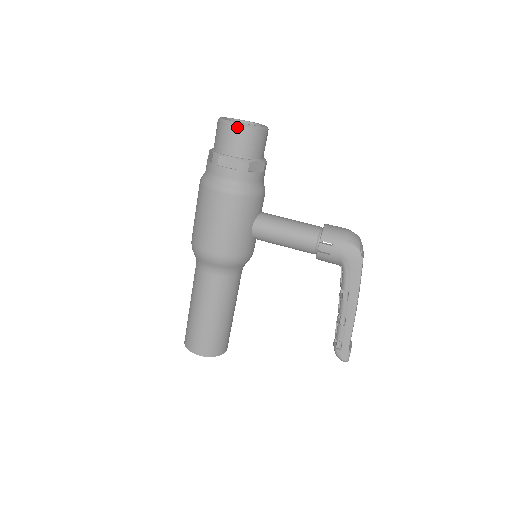
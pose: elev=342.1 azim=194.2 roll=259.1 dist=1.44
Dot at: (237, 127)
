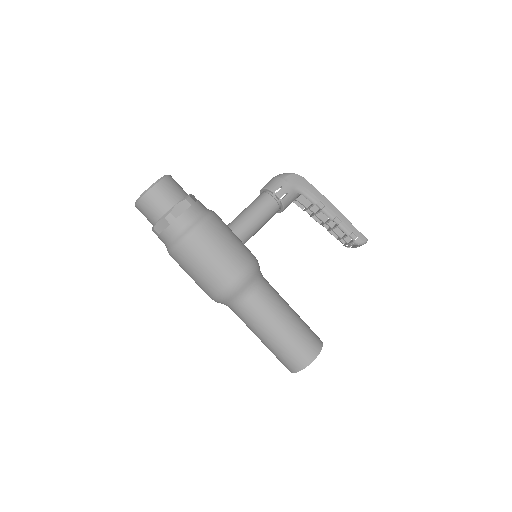
Dot at: (158, 184)
